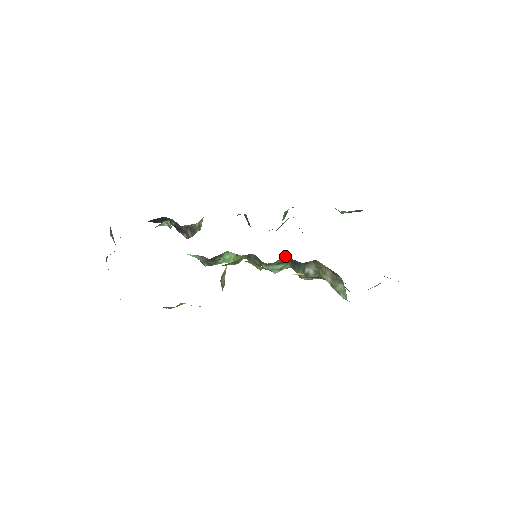
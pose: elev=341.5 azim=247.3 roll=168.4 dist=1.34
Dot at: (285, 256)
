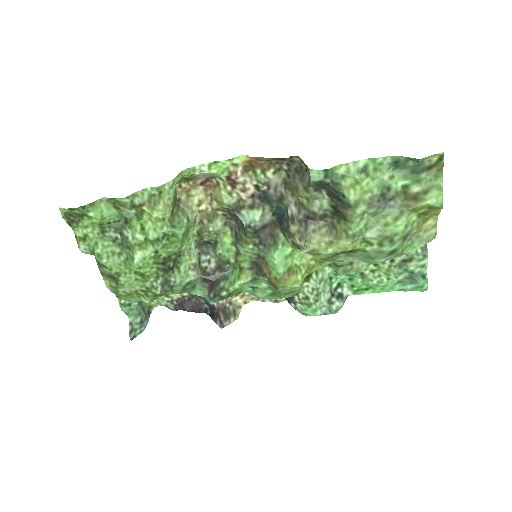
Dot at: (273, 222)
